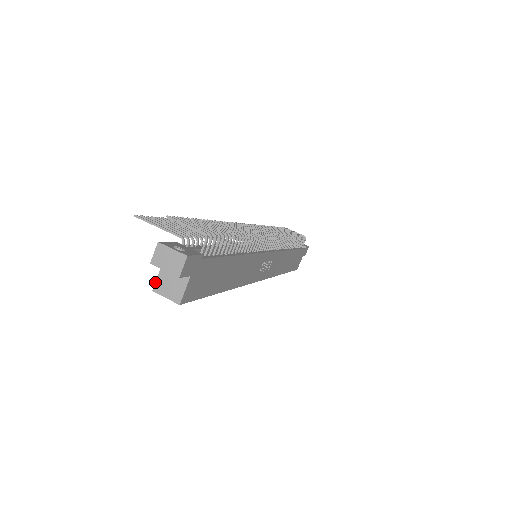
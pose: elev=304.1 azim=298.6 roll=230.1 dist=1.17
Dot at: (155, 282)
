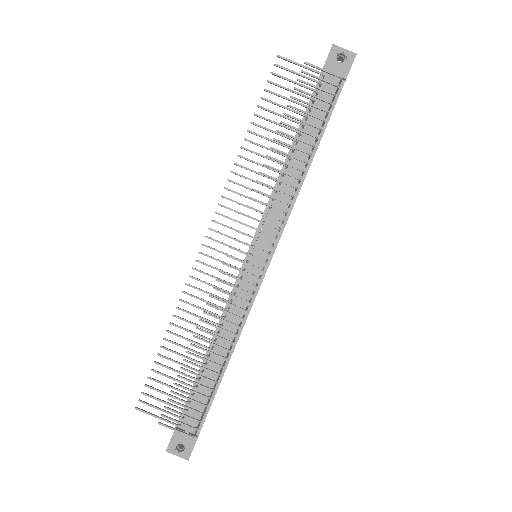
Dot at: occluded
